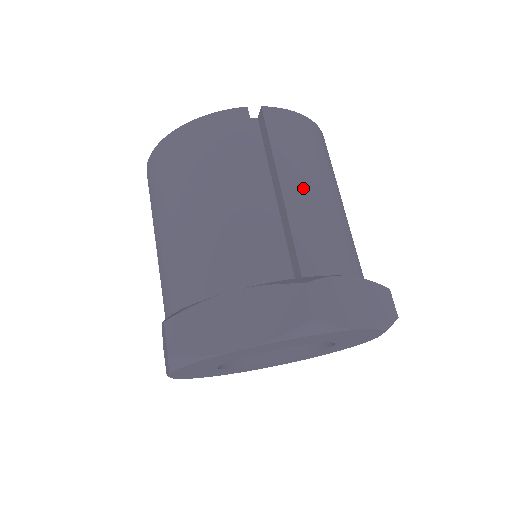
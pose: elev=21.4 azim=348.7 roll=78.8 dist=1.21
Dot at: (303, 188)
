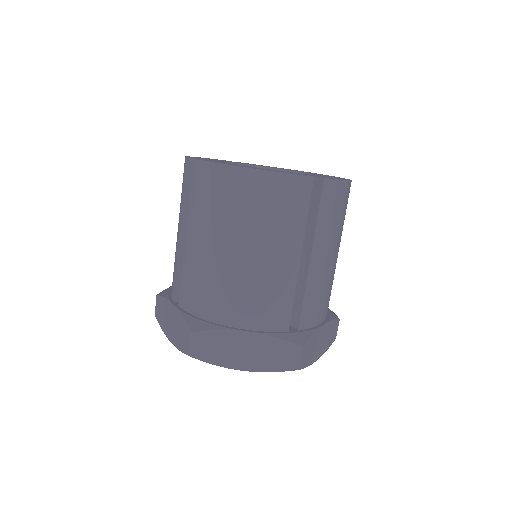
Dot at: (324, 257)
